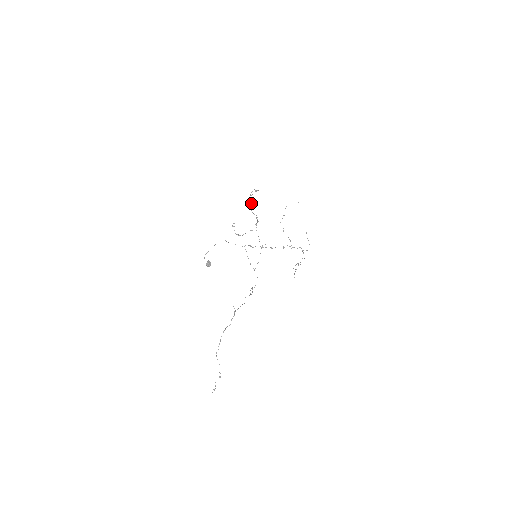
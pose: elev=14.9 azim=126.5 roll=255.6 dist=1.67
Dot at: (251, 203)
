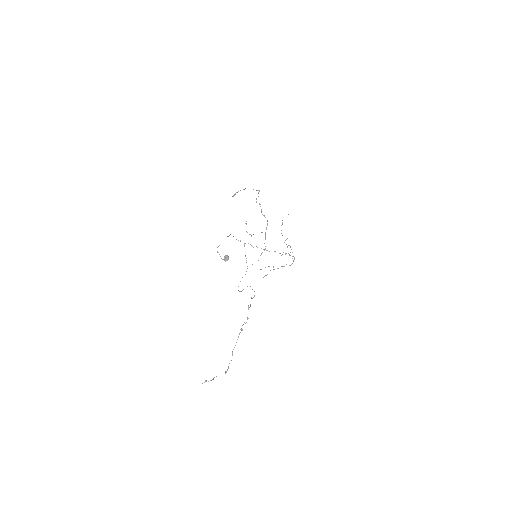
Dot at: (260, 204)
